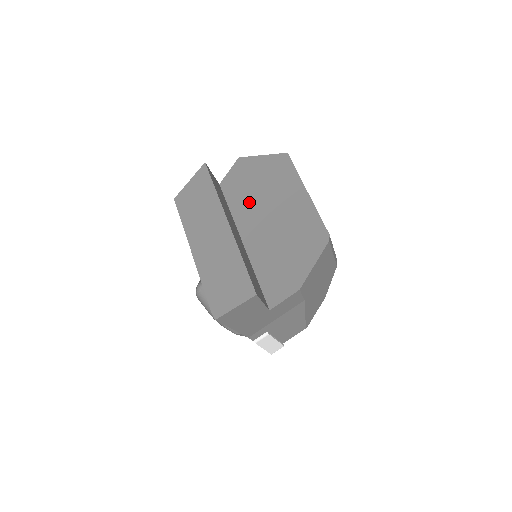
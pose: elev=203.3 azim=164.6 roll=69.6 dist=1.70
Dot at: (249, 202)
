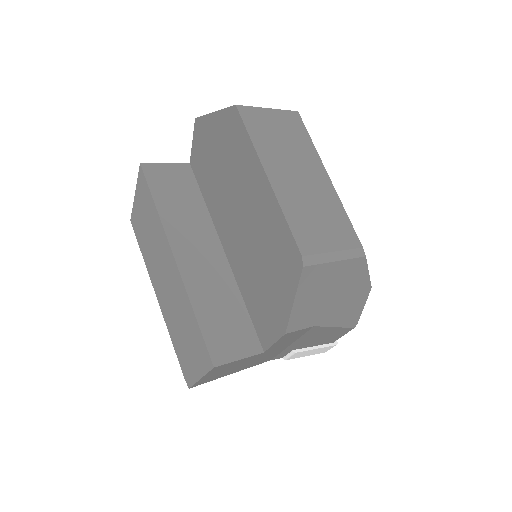
Dot at: (218, 192)
